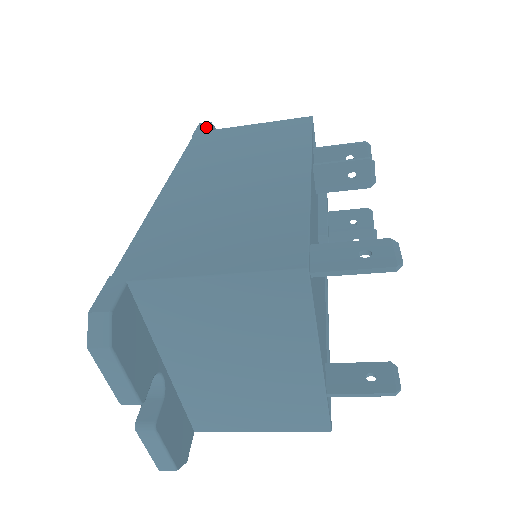
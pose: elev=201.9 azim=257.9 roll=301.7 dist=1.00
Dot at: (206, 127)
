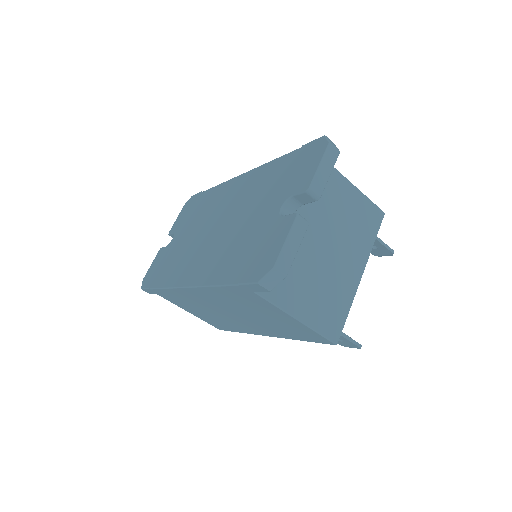
Dot at: occluded
